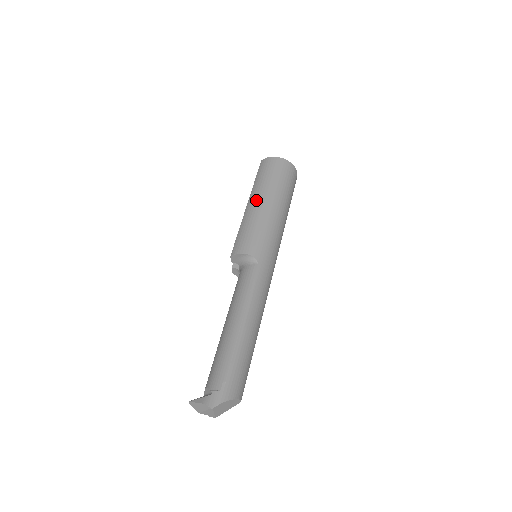
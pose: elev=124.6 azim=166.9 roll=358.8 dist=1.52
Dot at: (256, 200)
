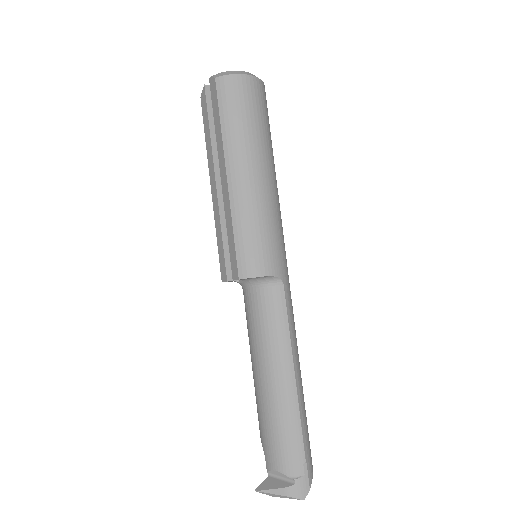
Dot at: (244, 171)
